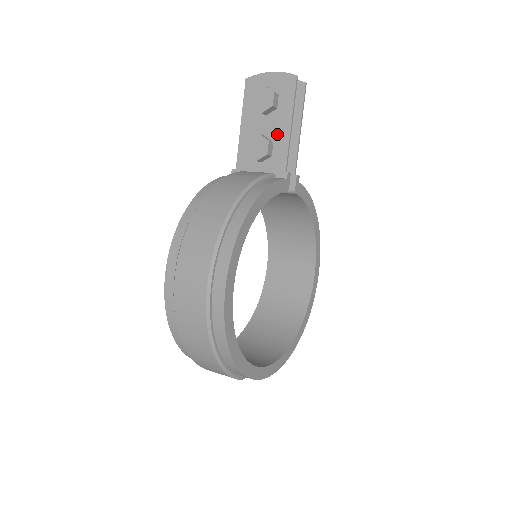
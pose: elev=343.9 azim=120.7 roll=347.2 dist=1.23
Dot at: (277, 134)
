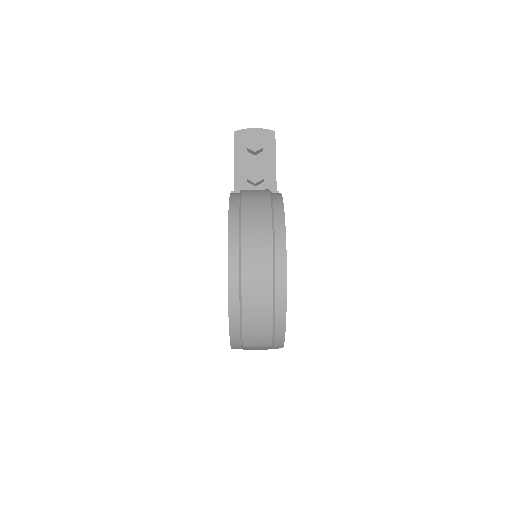
Dot at: (266, 167)
